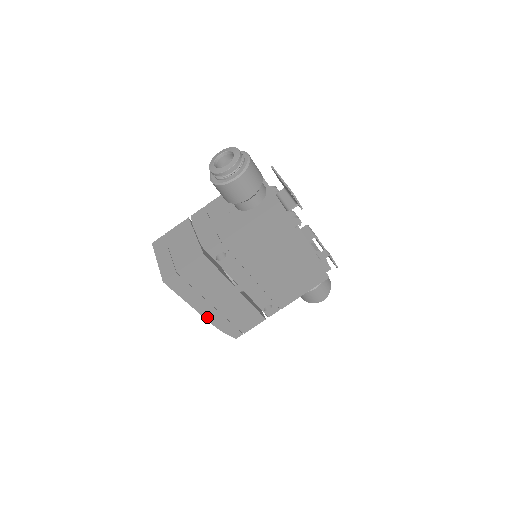
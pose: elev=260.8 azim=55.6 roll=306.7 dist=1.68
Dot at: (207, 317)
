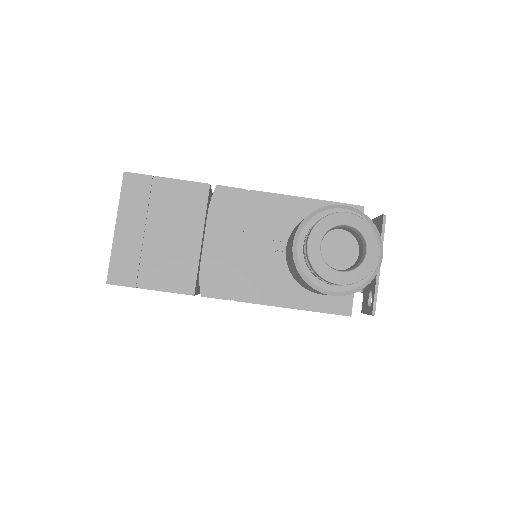
Dot at: occluded
